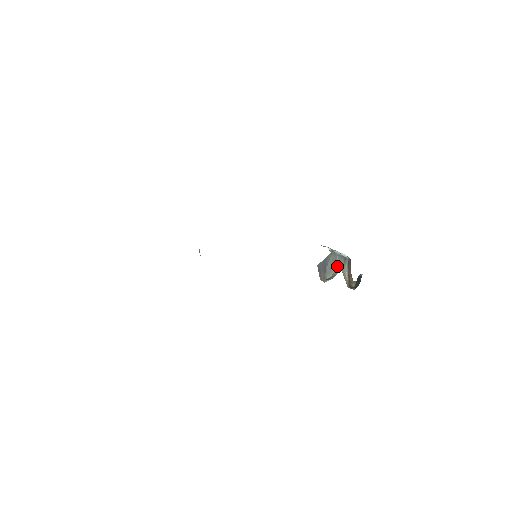
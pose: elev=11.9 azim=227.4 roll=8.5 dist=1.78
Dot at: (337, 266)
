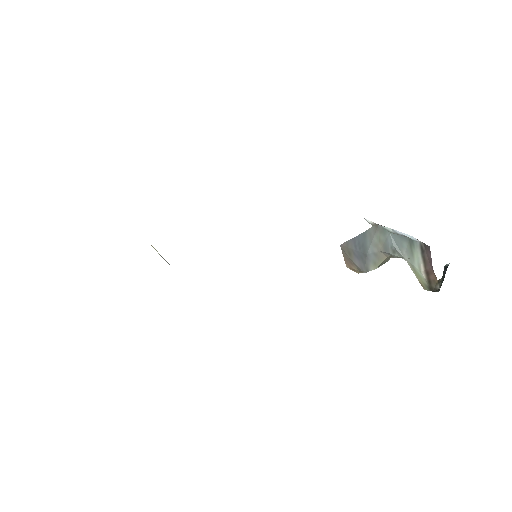
Dot at: (393, 252)
